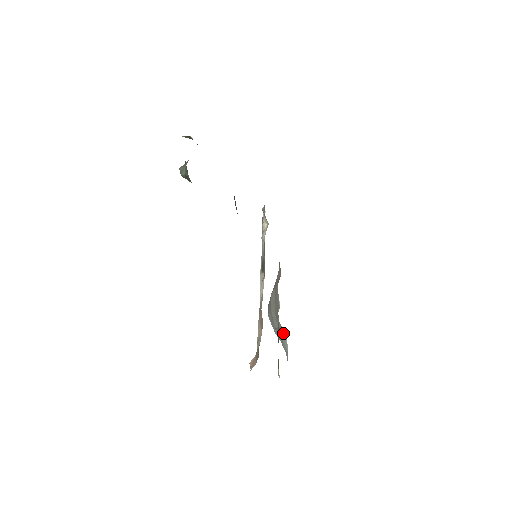
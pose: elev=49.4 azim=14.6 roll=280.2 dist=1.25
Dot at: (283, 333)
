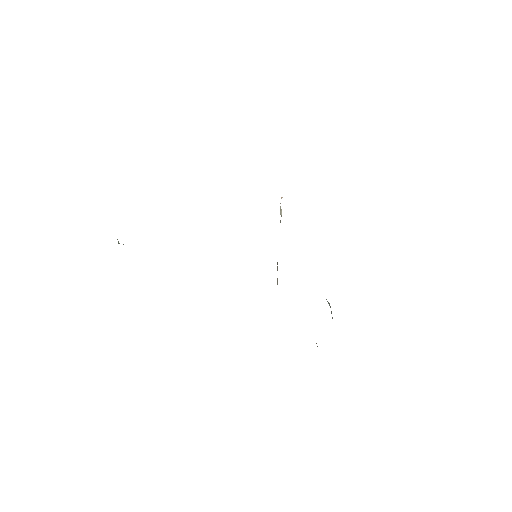
Dot at: (328, 303)
